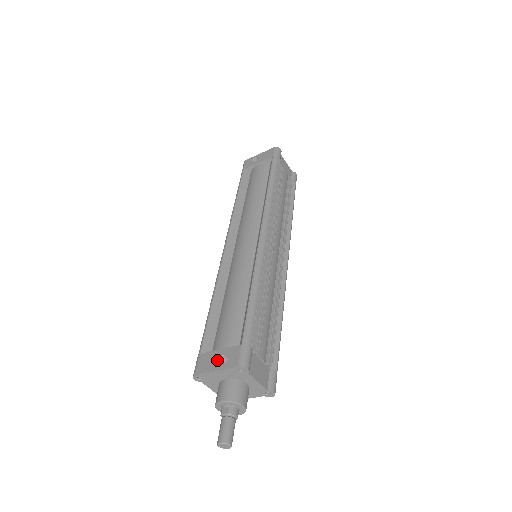
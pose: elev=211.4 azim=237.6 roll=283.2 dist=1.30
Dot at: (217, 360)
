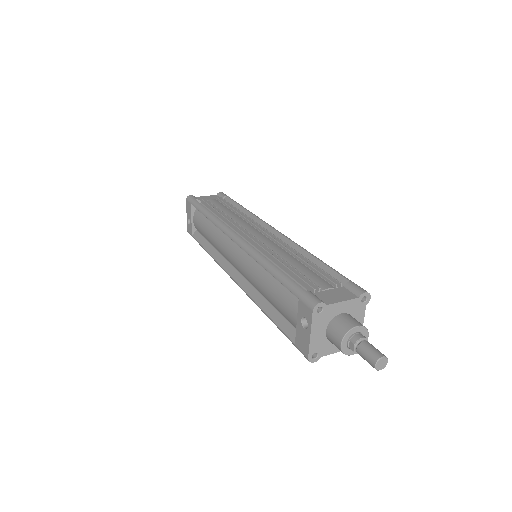
Dot at: (303, 330)
